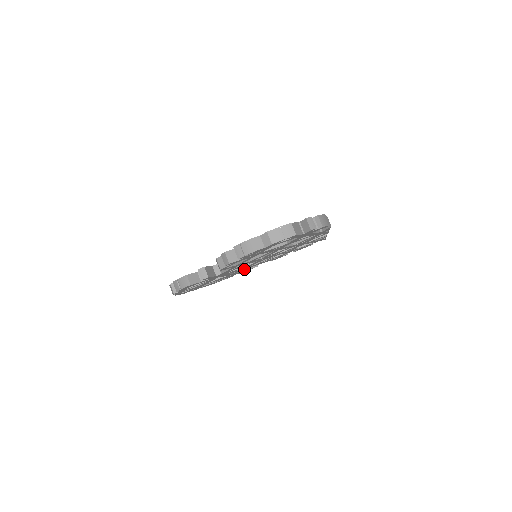
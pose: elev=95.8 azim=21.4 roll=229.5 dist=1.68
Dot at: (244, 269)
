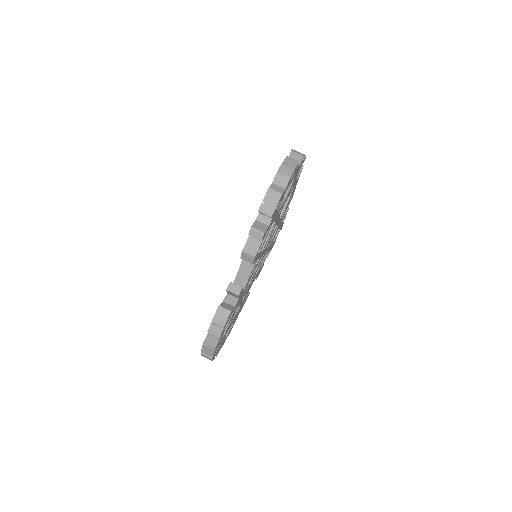
Dot at: (247, 292)
